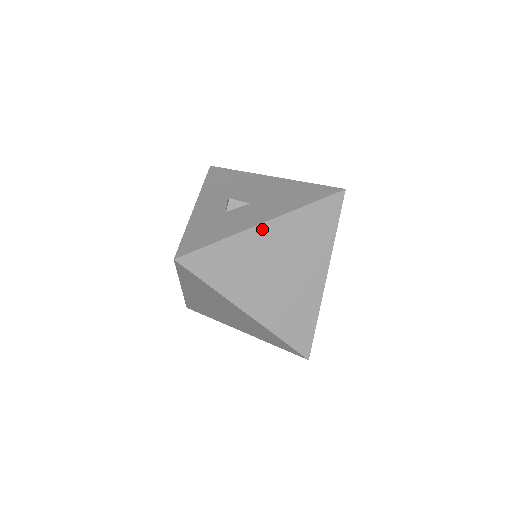
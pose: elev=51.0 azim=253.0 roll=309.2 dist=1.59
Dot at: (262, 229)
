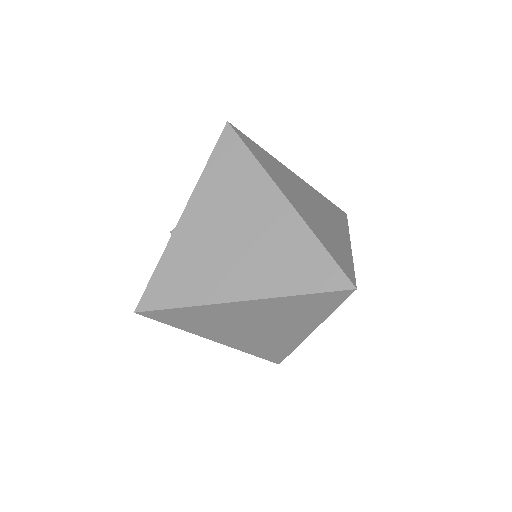
Dot at: (185, 221)
